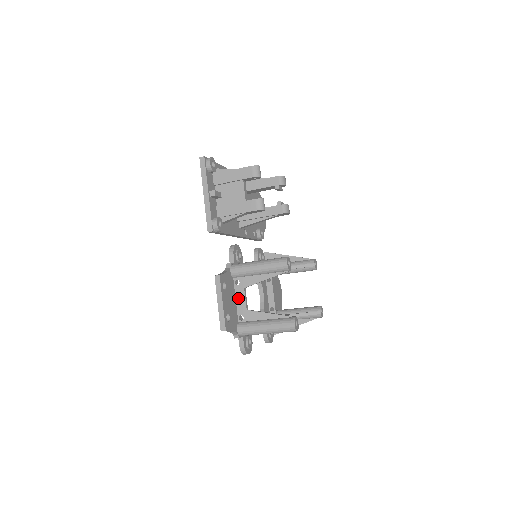
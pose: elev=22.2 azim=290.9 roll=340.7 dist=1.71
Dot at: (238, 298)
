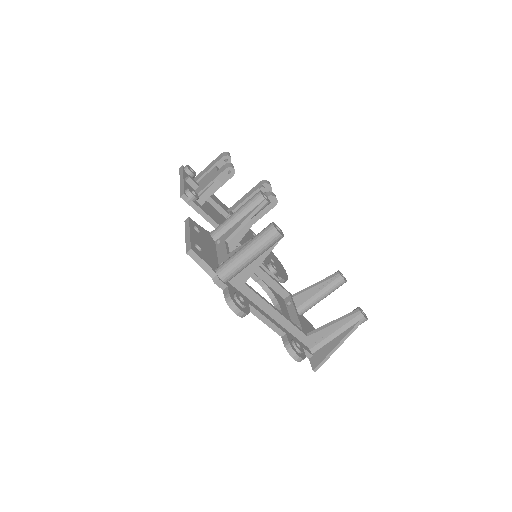
Dot at: (219, 252)
